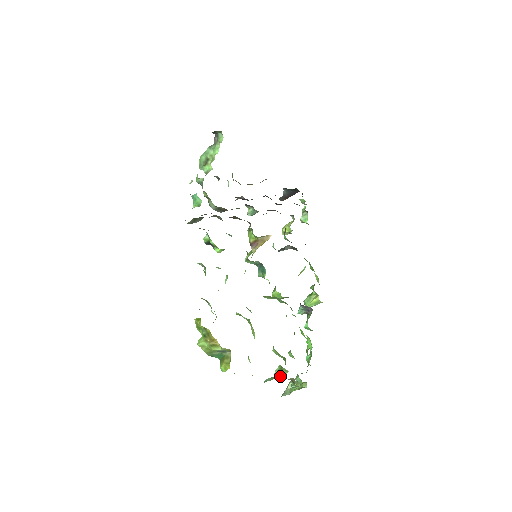
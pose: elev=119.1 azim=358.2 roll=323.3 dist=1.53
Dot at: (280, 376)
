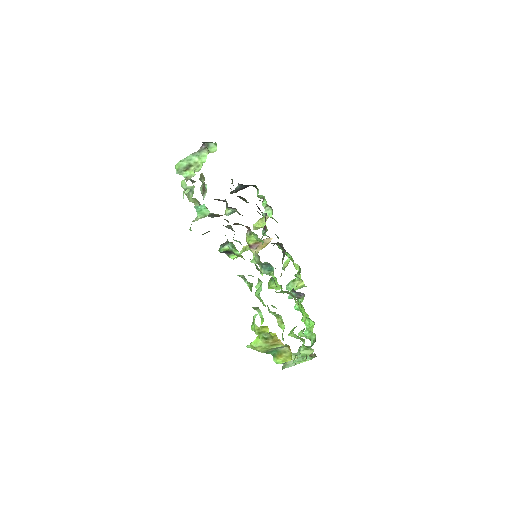
Dot at: (307, 355)
